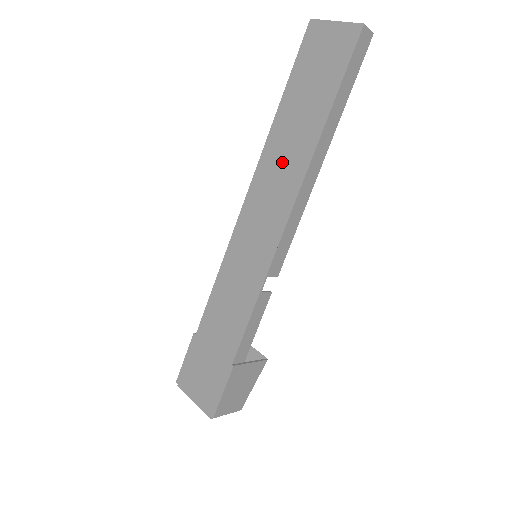
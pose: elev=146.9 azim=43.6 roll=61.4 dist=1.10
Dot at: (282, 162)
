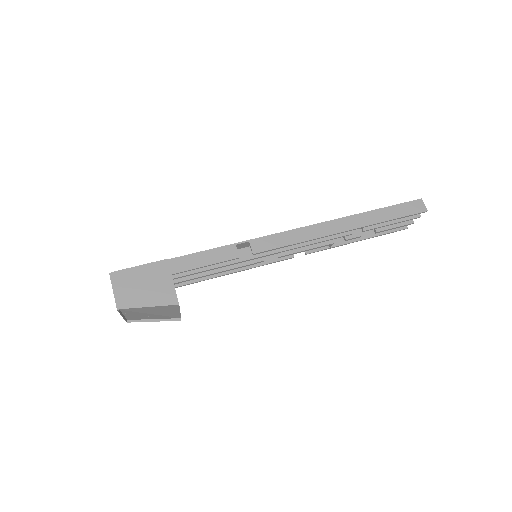
Dot at: occluded
